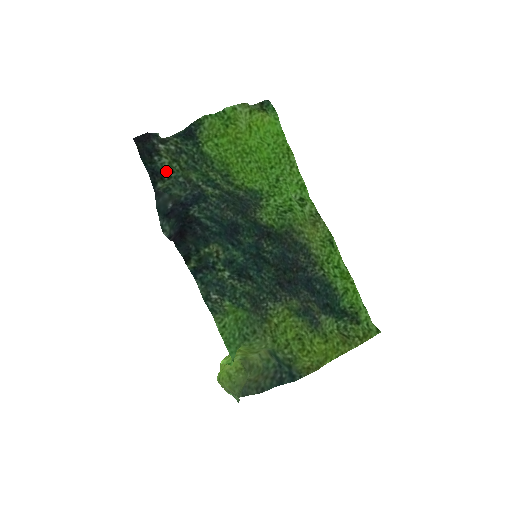
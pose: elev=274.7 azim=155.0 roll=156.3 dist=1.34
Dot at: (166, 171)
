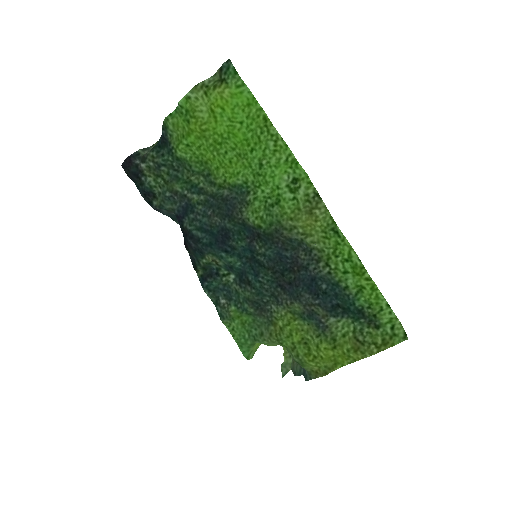
Dot at: (155, 188)
